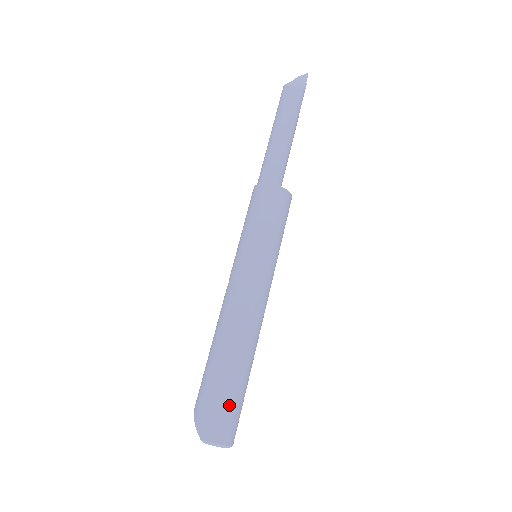
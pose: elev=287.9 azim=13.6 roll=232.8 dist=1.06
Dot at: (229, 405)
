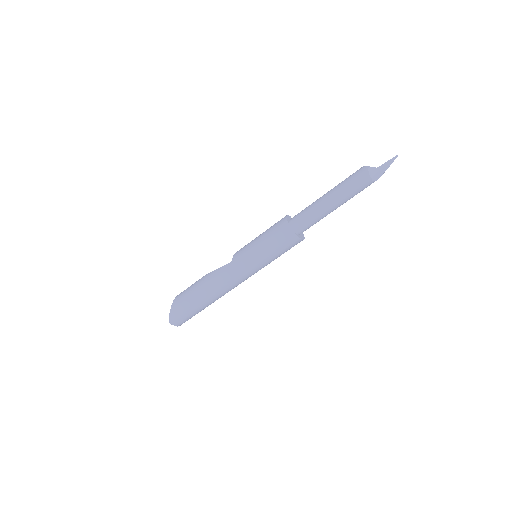
Dot at: (191, 316)
